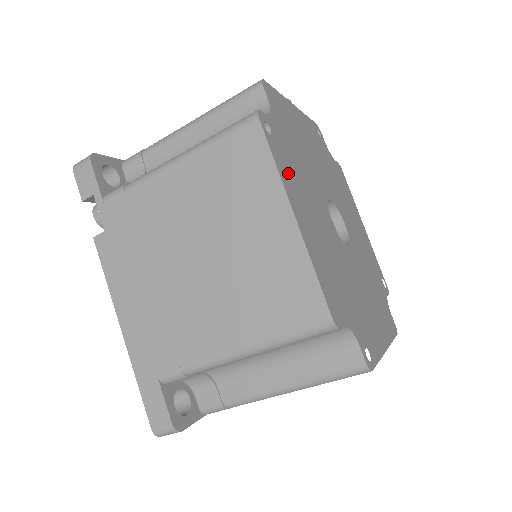
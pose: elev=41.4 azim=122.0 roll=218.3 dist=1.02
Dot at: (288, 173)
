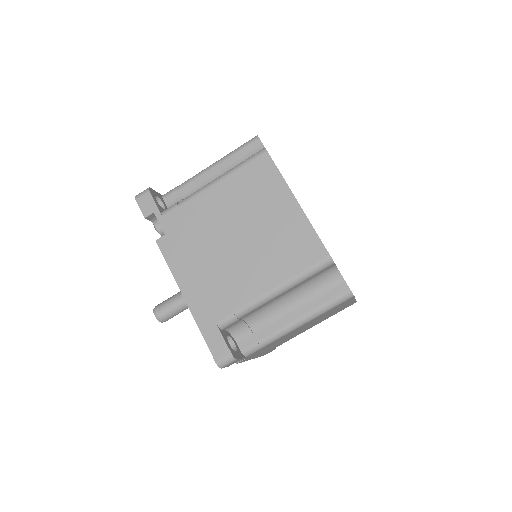
Dot at: occluded
